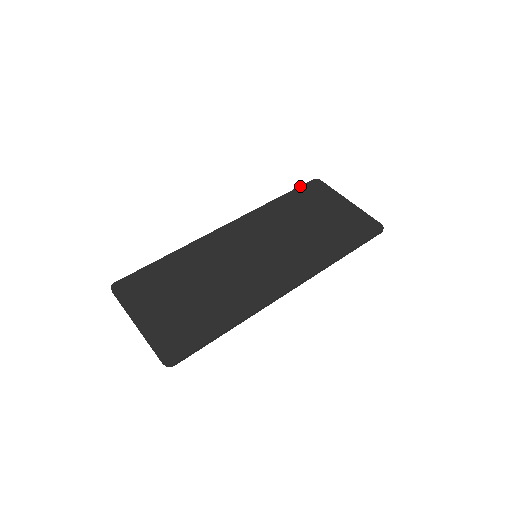
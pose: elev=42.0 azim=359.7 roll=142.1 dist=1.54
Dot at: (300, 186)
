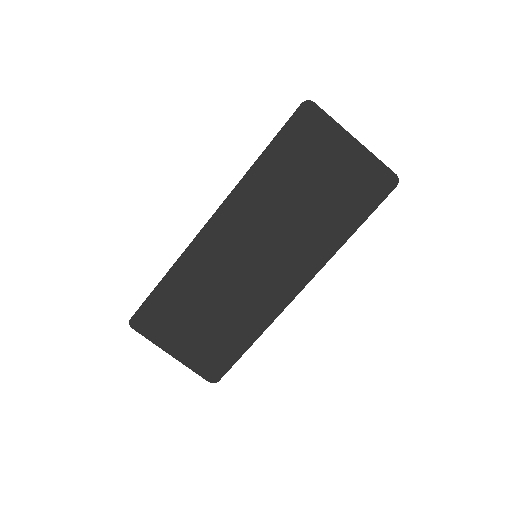
Dot at: (286, 123)
